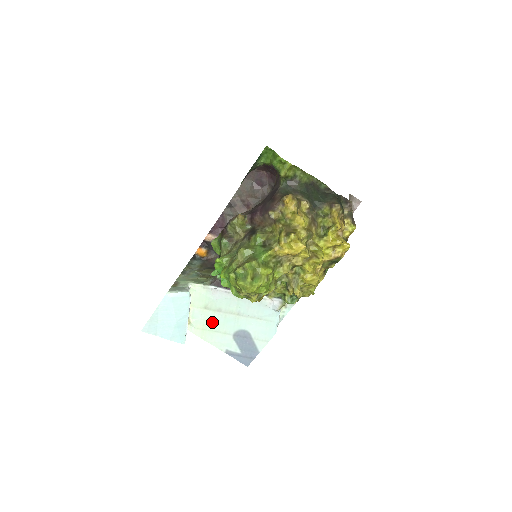
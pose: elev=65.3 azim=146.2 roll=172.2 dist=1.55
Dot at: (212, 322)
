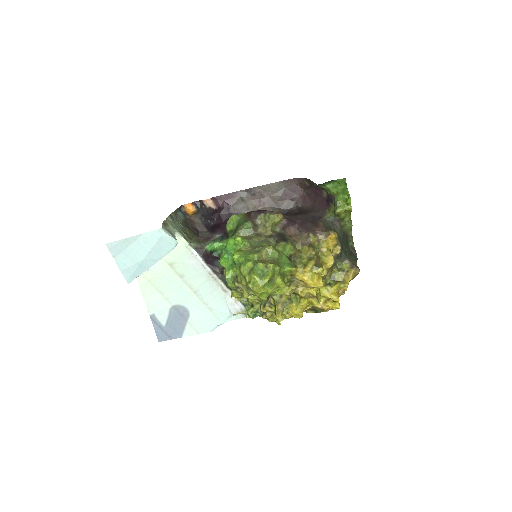
Dot at: (164, 281)
